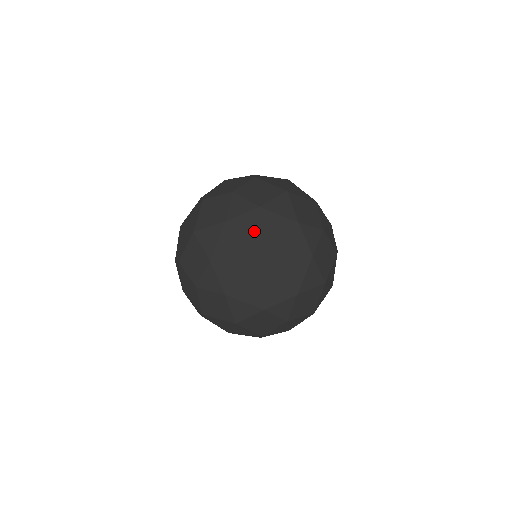
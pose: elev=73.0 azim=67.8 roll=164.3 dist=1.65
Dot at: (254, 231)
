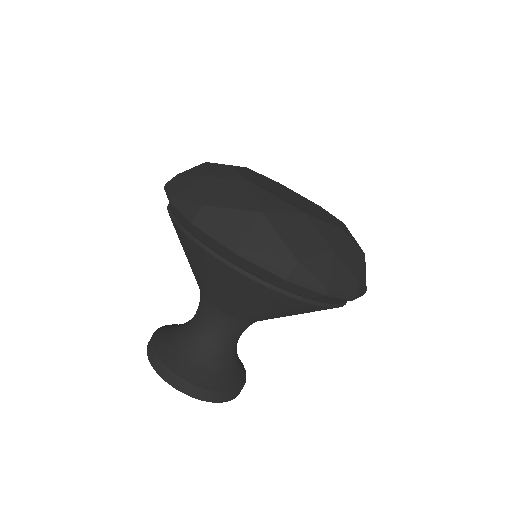
Dot at: (277, 185)
